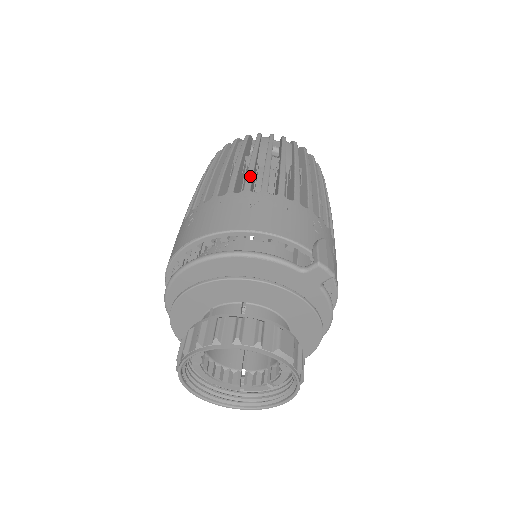
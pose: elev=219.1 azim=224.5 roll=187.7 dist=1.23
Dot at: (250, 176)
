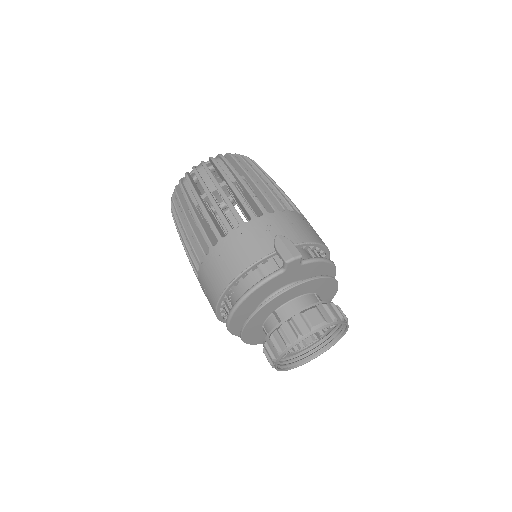
Dot at: (203, 233)
